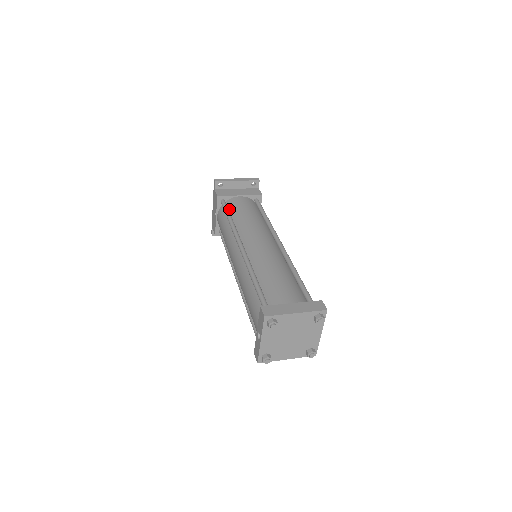
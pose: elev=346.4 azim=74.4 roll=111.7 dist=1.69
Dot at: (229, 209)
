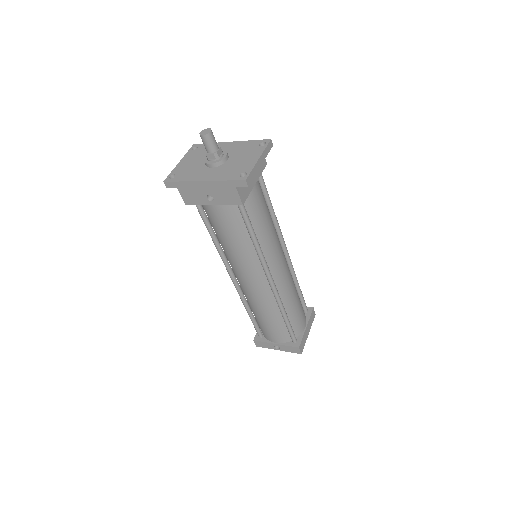
Dot at: (248, 216)
